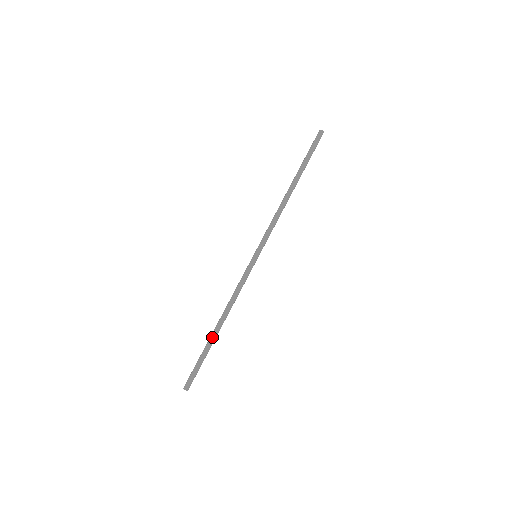
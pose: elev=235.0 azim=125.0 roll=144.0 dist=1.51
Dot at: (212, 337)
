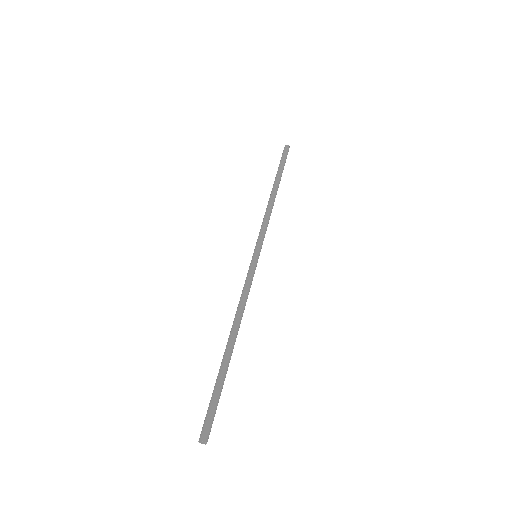
Dot at: (228, 355)
